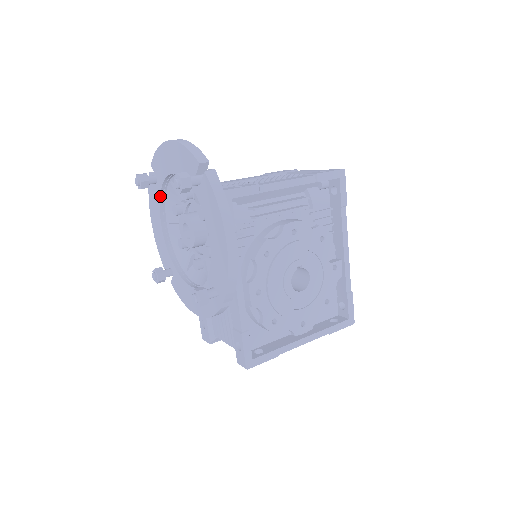
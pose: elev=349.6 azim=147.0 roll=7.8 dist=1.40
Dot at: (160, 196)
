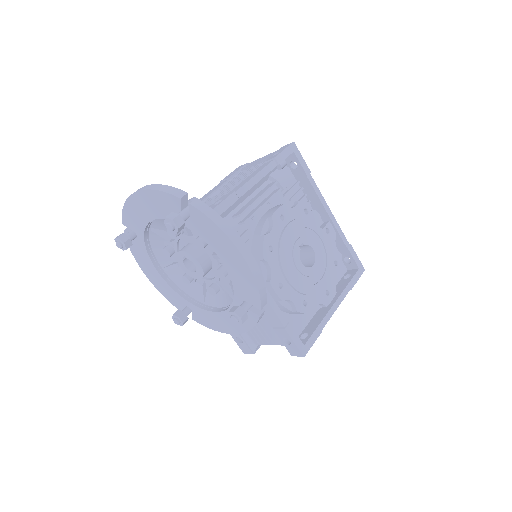
Dot at: (146, 247)
